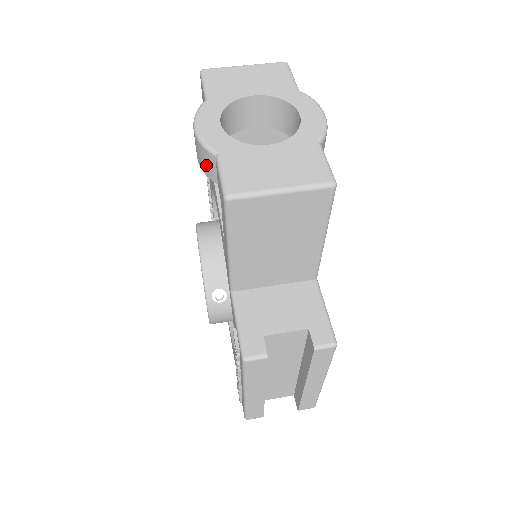
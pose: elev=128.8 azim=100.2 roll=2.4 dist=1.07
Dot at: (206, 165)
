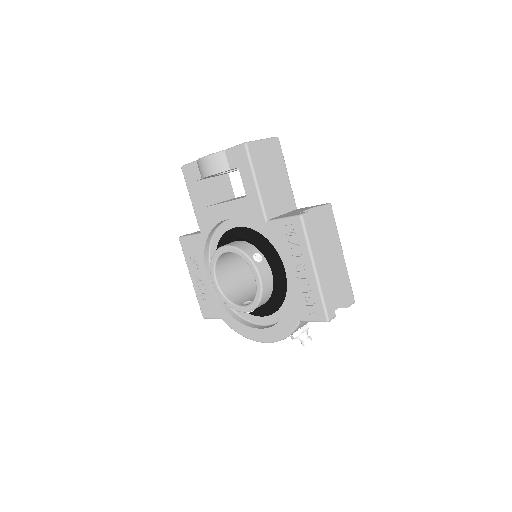
Dot at: (220, 164)
